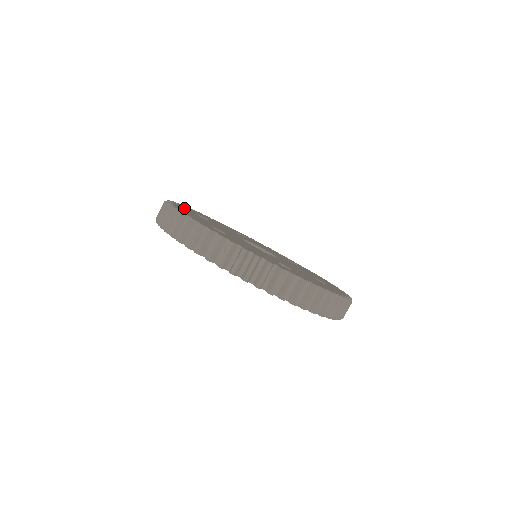
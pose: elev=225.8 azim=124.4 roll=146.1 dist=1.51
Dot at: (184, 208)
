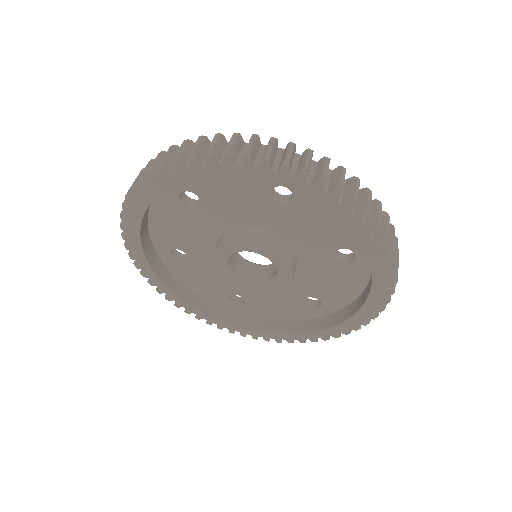
Dot at: occluded
